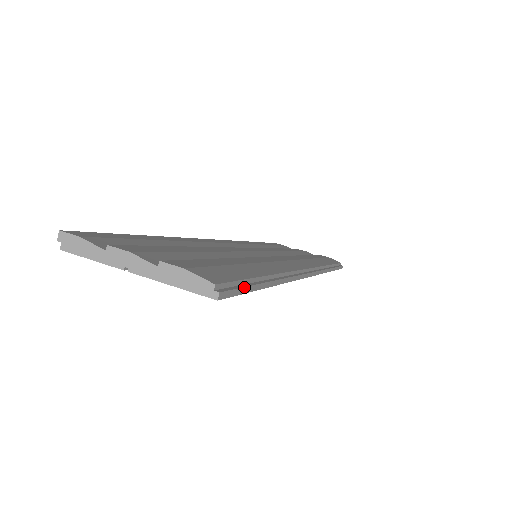
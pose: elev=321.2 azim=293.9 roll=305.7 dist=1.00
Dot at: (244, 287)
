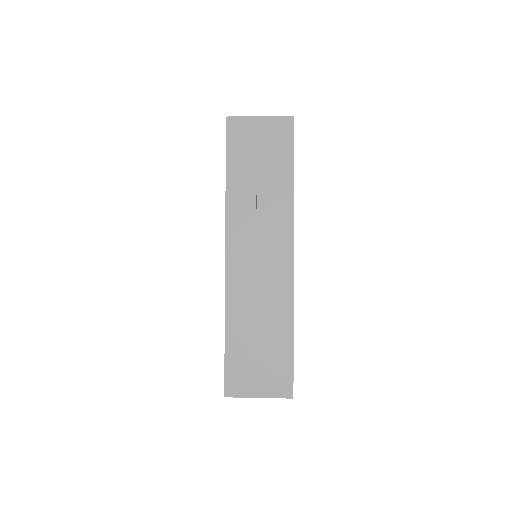
Dot at: occluded
